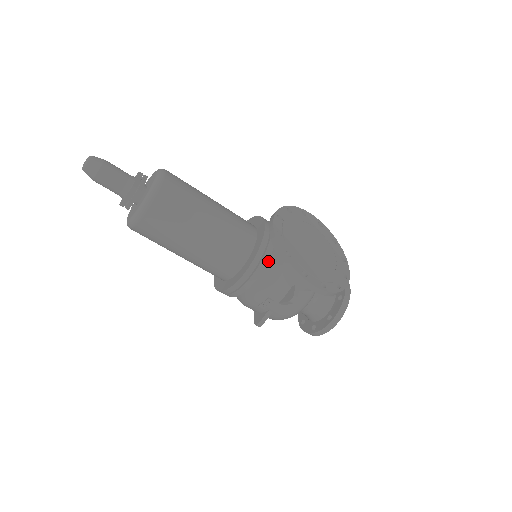
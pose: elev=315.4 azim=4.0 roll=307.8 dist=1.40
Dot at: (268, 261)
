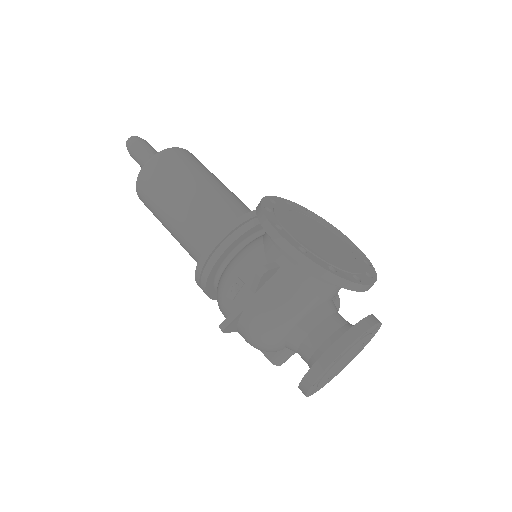
Dot at: (255, 239)
